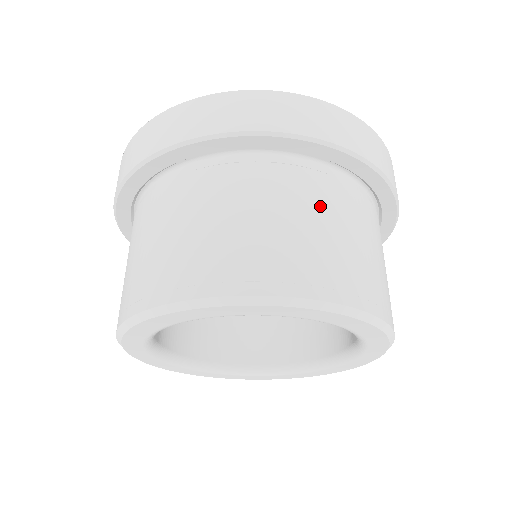
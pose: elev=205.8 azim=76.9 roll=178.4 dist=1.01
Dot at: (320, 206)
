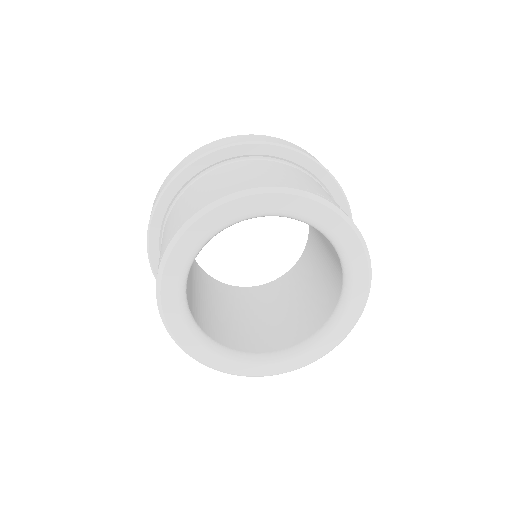
Dot at: occluded
